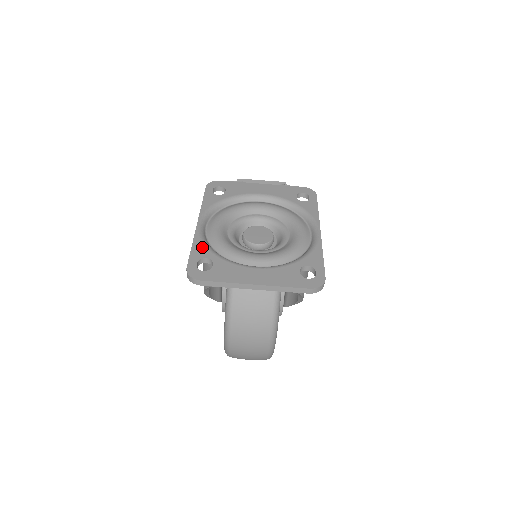
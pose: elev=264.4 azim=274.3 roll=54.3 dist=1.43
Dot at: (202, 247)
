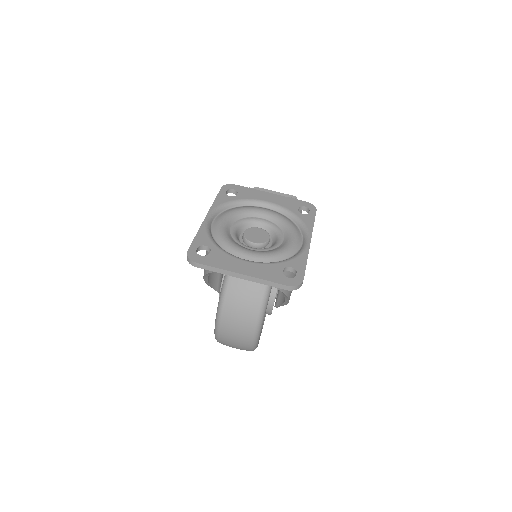
Dot at: (205, 236)
